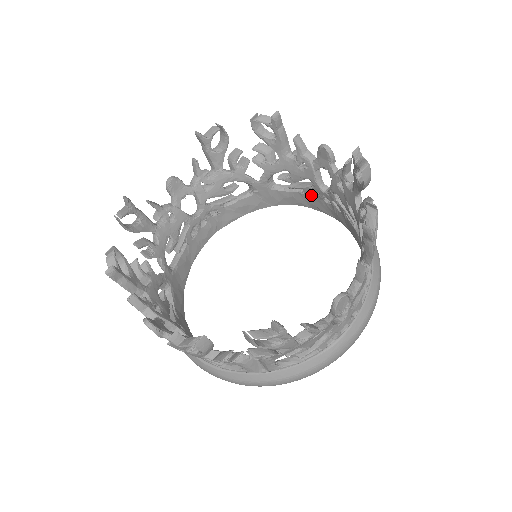
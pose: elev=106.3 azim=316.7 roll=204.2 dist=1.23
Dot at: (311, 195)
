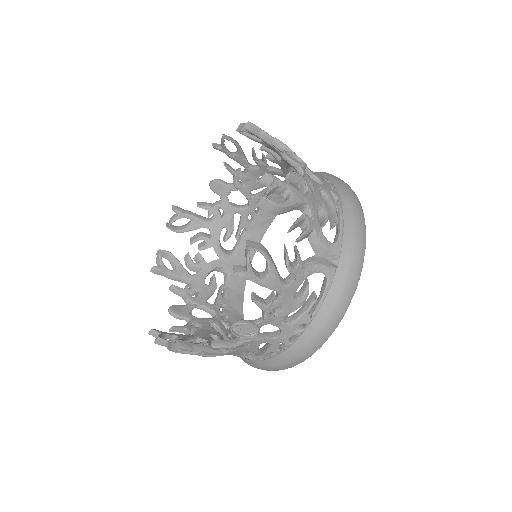
Dot at: occluded
